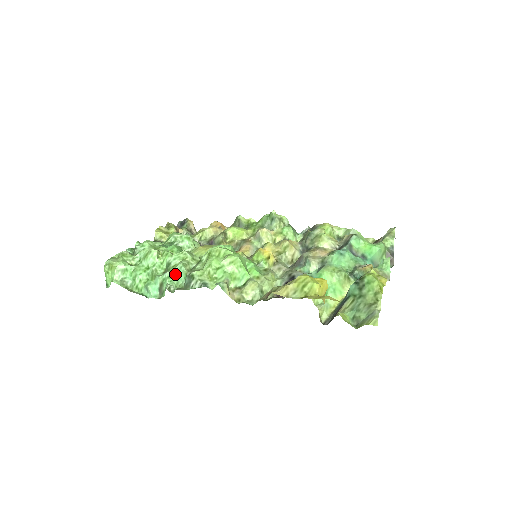
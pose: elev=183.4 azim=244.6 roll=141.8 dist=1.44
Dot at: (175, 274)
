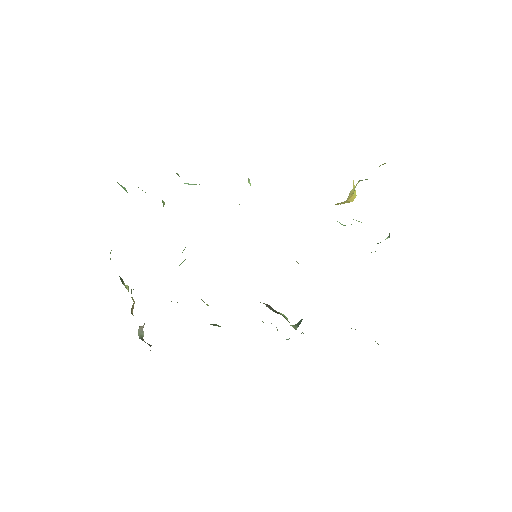
Dot at: occluded
